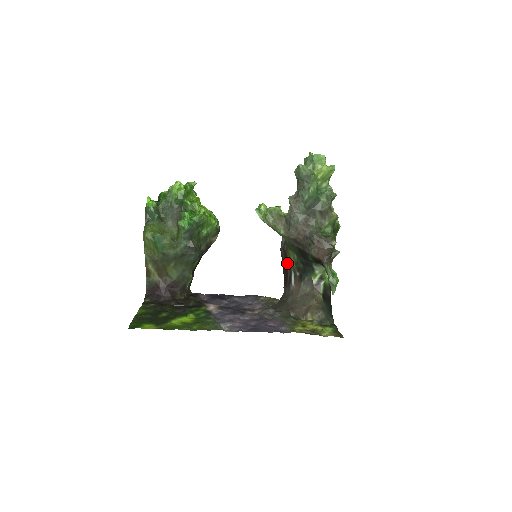
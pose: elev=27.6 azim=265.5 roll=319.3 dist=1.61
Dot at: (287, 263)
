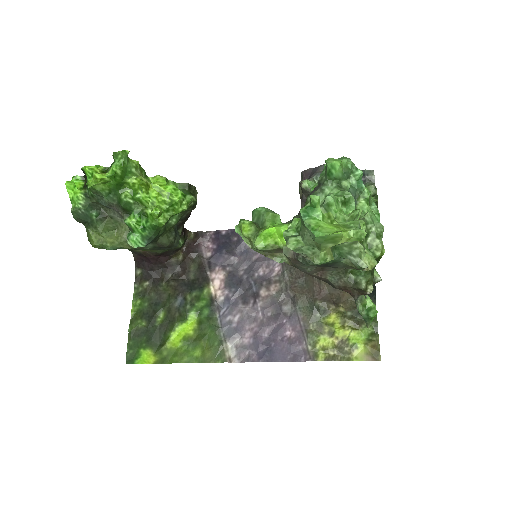
Dot at: occluded
